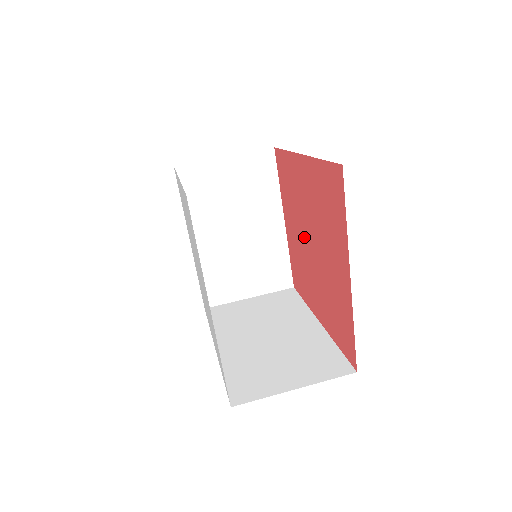
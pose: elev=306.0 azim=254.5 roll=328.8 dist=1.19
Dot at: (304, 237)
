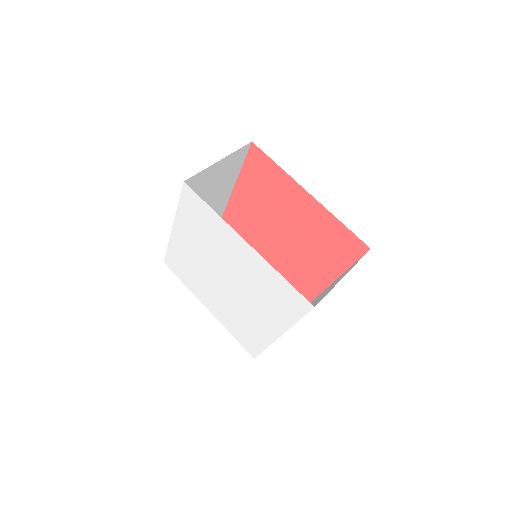
Dot at: (272, 223)
